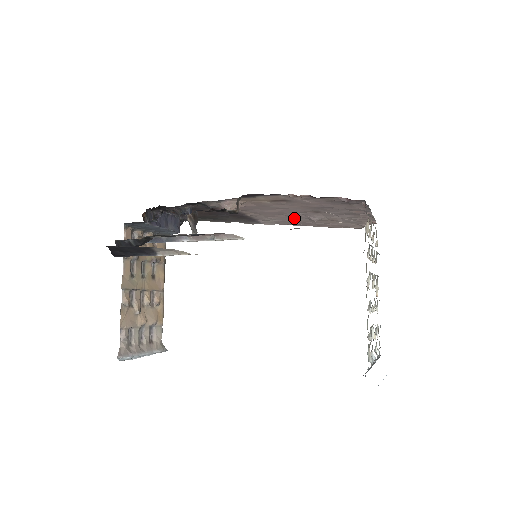
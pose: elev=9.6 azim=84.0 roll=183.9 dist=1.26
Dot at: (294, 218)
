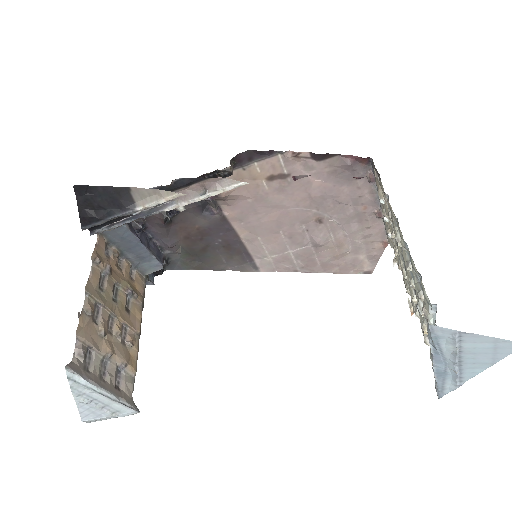
Dot at: (295, 245)
